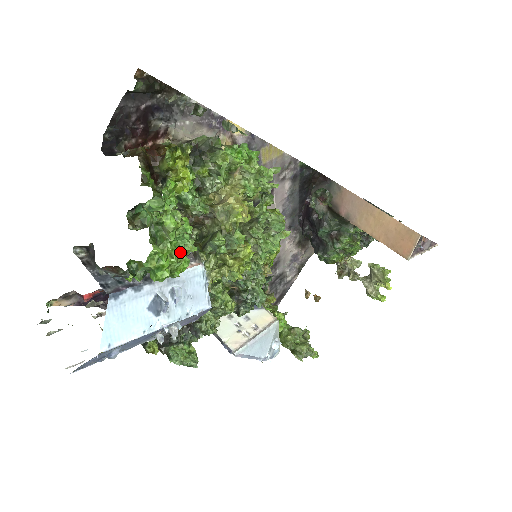
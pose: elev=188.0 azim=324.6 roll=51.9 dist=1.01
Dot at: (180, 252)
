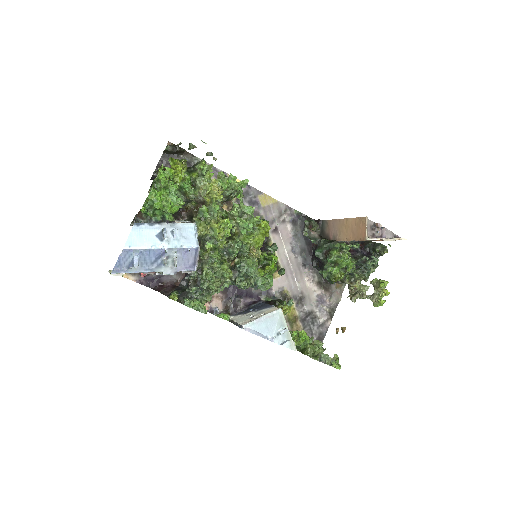
Dot at: (174, 204)
